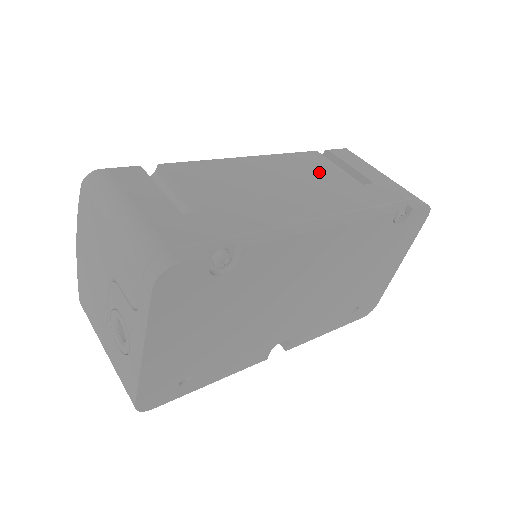
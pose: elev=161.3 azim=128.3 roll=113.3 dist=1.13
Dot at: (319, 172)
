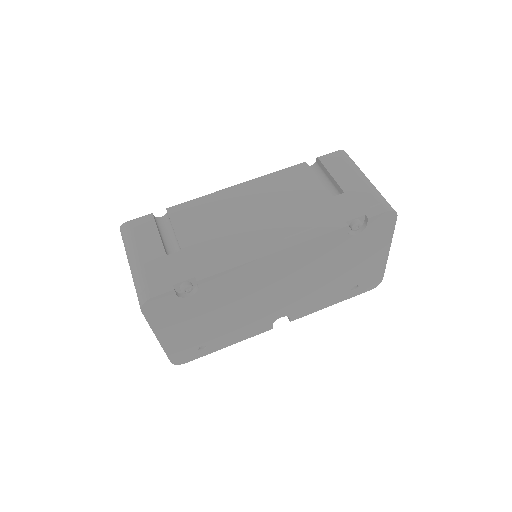
Dot at: (294, 190)
